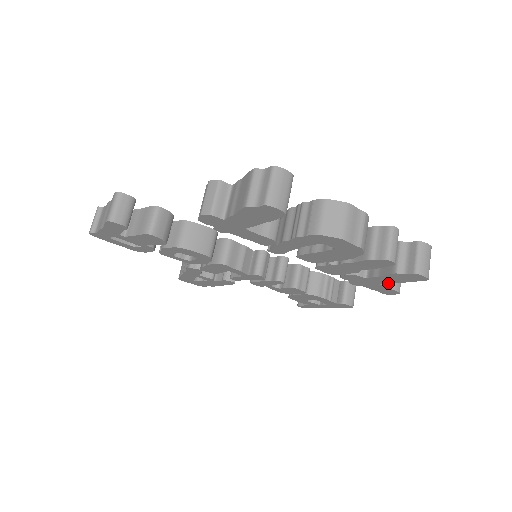
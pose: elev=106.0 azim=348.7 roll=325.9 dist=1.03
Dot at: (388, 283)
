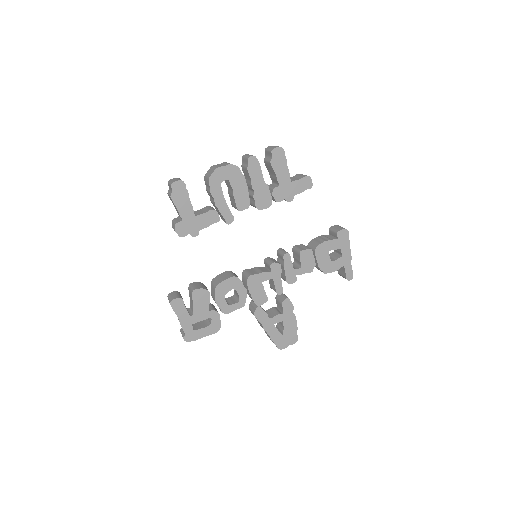
Dot at: (289, 175)
